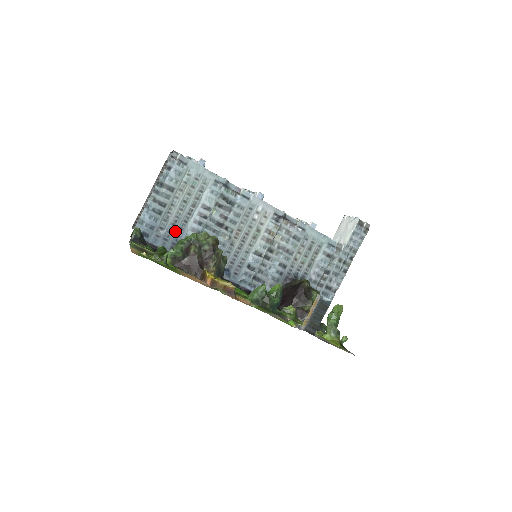
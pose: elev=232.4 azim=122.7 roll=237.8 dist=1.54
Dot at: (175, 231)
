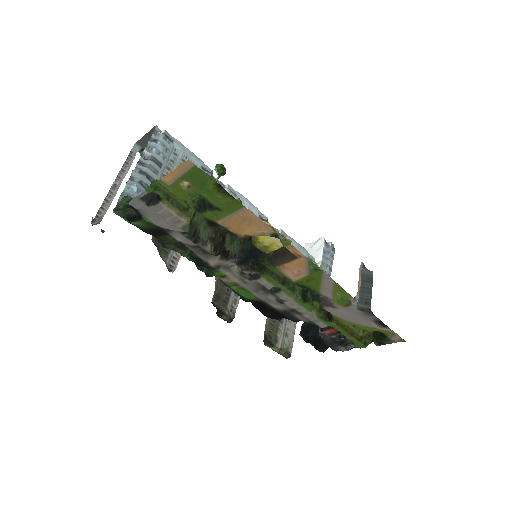
Dot at: occluded
